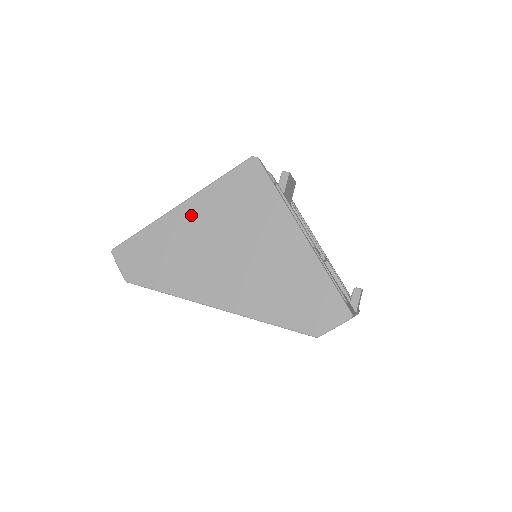
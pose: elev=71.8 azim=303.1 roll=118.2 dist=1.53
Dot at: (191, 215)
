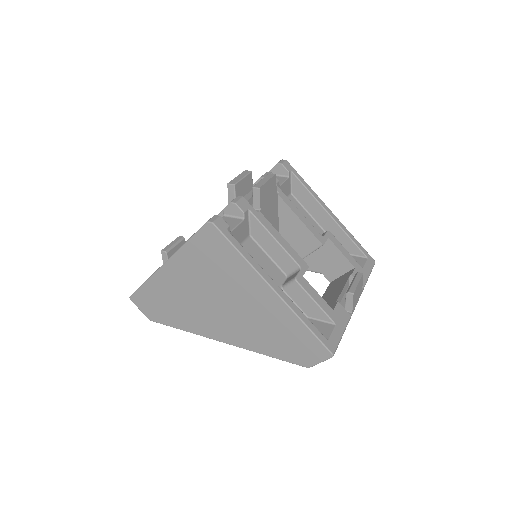
Dot at: (176, 273)
